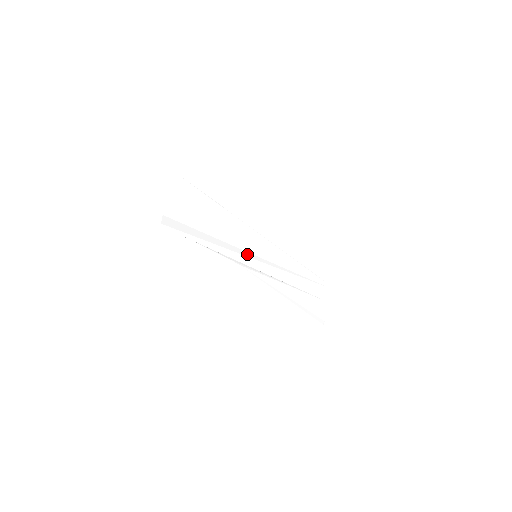
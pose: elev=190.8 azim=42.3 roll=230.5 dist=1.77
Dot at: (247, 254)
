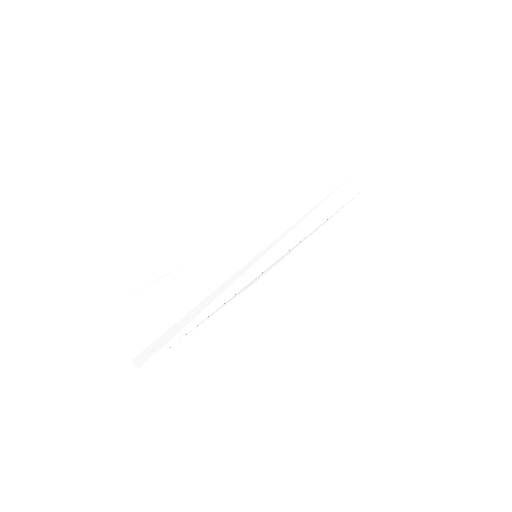
Dot at: (246, 267)
